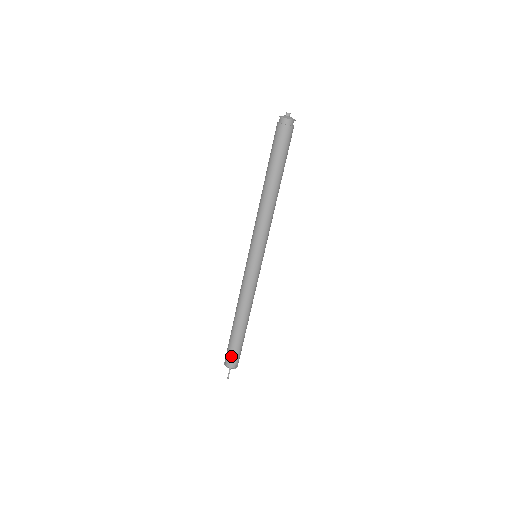
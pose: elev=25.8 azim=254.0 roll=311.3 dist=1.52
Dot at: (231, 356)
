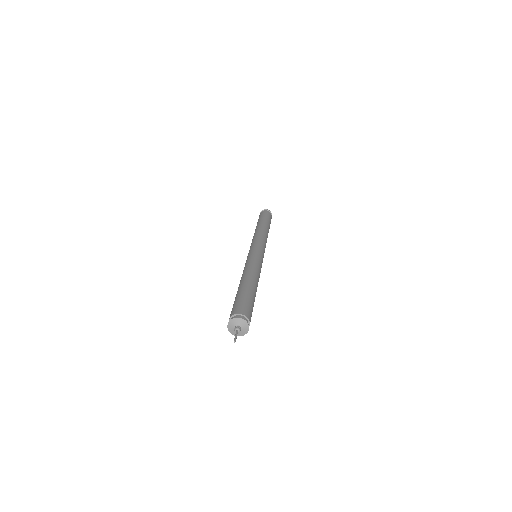
Dot at: (247, 308)
